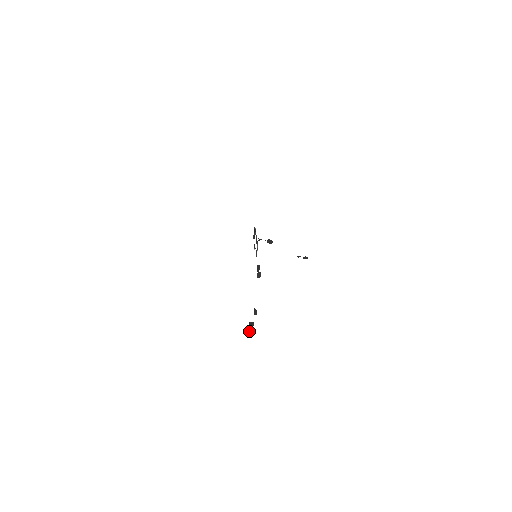
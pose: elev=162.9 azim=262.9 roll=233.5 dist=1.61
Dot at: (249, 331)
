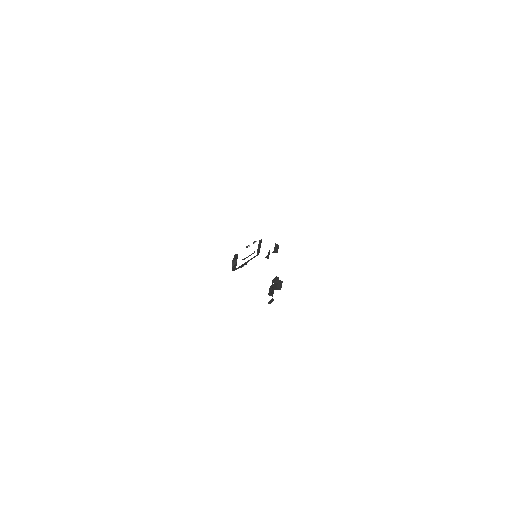
Dot at: occluded
